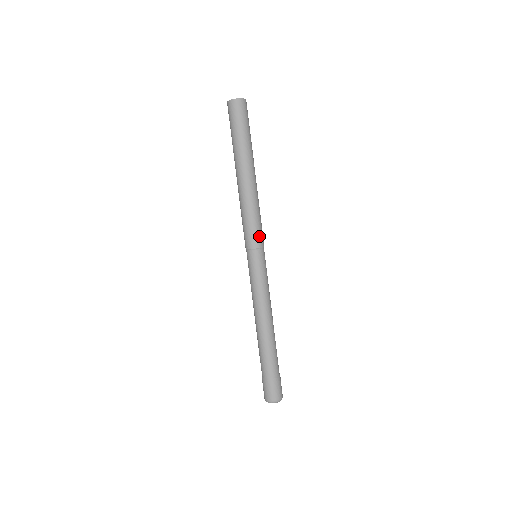
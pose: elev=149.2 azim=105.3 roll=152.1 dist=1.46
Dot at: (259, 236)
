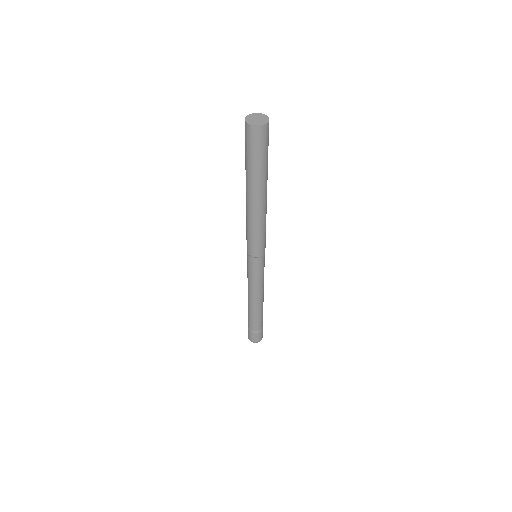
Dot at: (260, 248)
